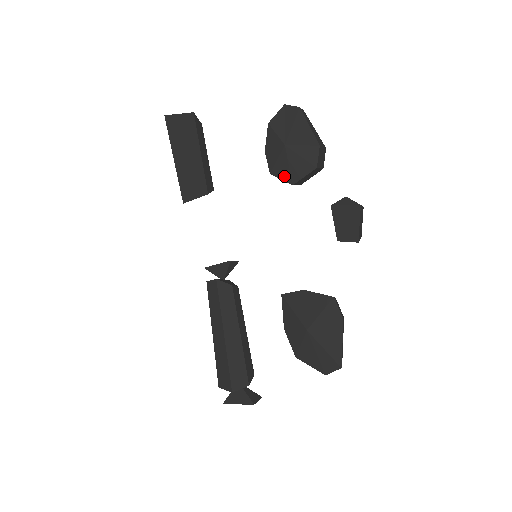
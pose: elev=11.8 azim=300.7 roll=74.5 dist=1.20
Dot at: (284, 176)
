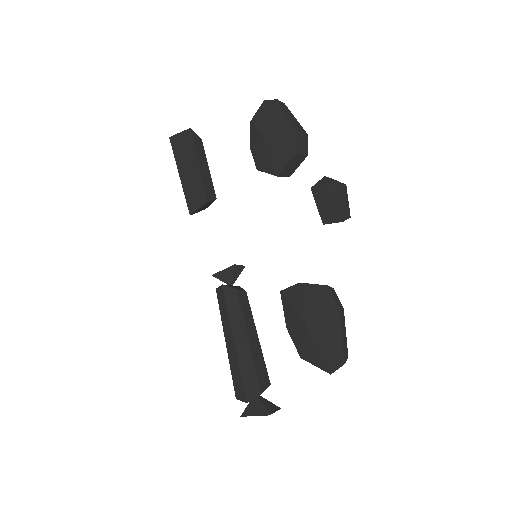
Dot at: (269, 169)
